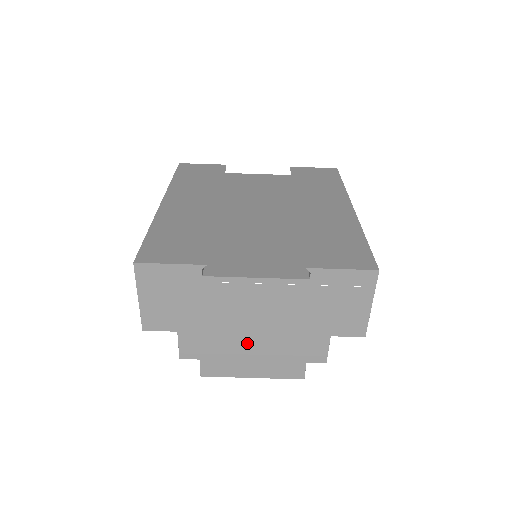
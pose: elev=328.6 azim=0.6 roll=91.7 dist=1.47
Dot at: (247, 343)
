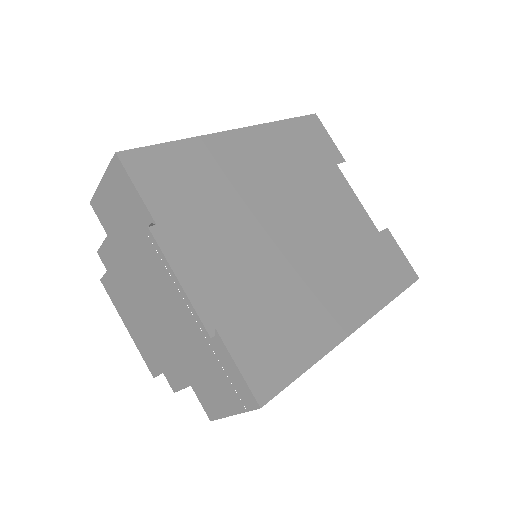
Dot at: (140, 307)
